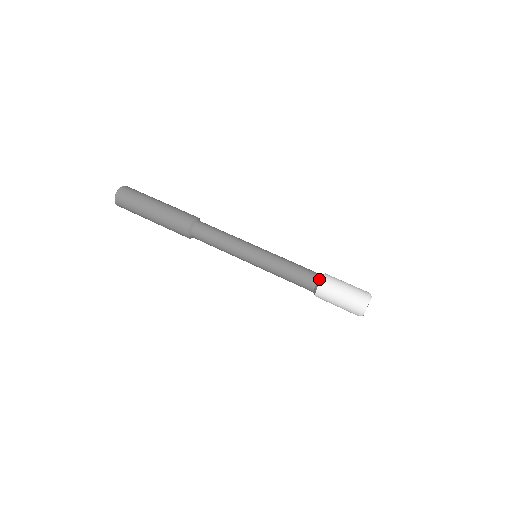
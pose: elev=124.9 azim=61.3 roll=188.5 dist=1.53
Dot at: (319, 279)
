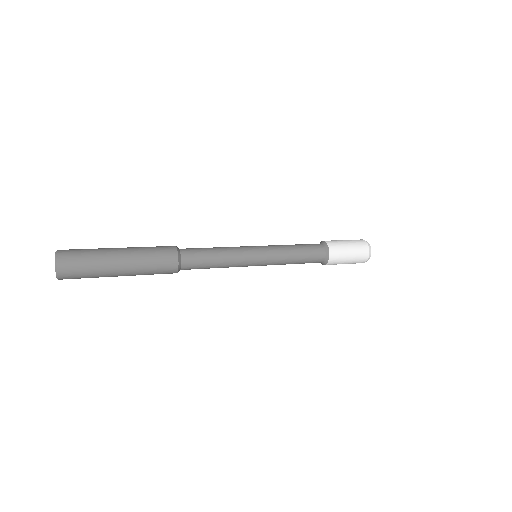
Dot at: (323, 243)
